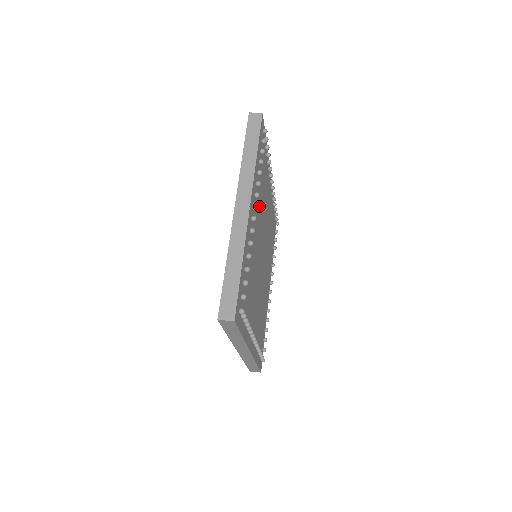
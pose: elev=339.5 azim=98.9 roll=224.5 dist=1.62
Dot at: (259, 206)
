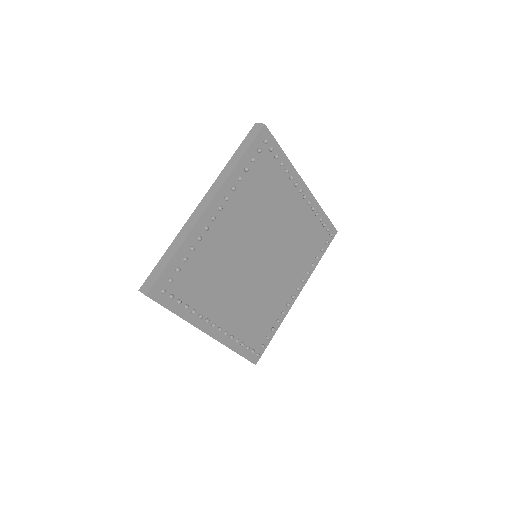
Dot at: (249, 210)
